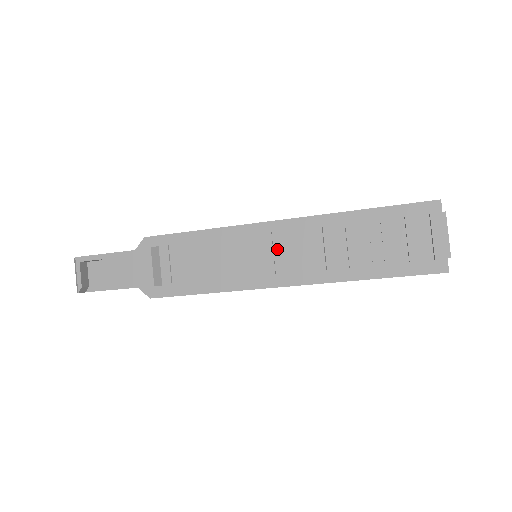
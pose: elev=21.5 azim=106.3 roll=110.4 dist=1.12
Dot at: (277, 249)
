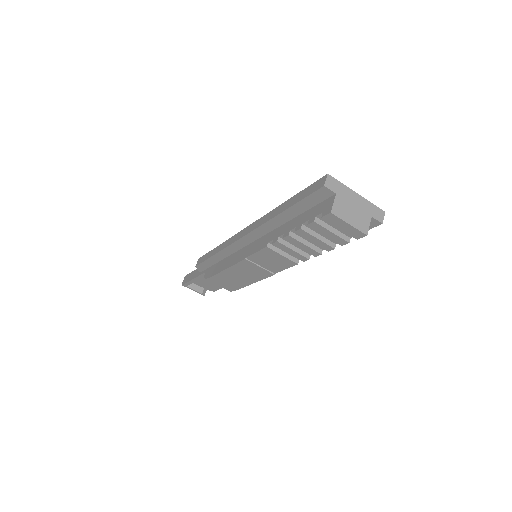
Dot at: (259, 264)
